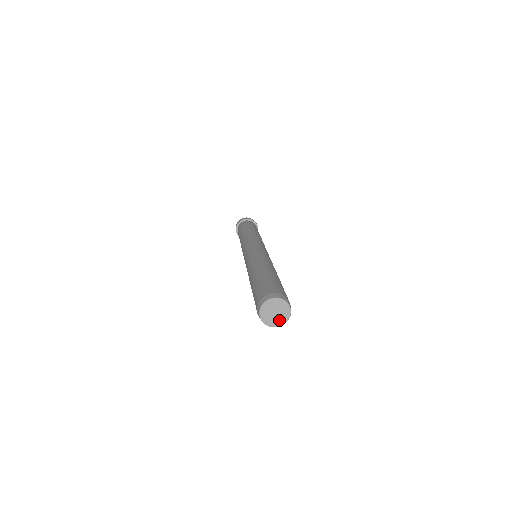
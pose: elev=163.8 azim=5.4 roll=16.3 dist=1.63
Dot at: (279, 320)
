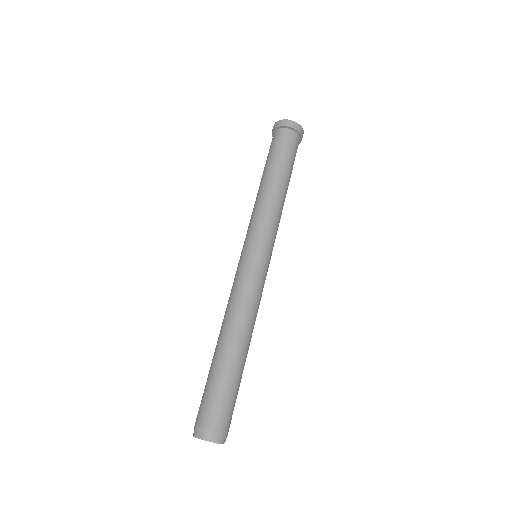
Dot at: occluded
